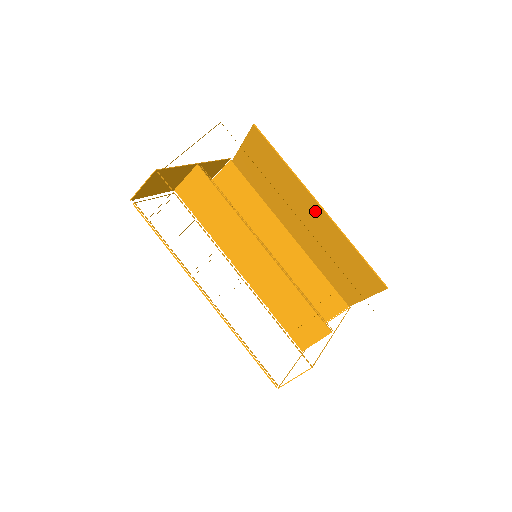
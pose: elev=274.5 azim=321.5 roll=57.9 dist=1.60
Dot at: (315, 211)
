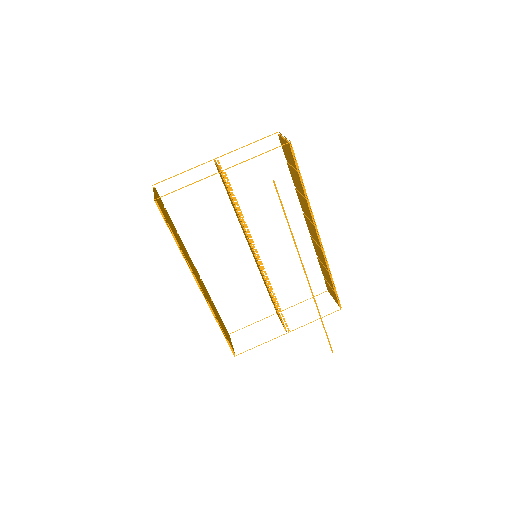
Dot at: occluded
